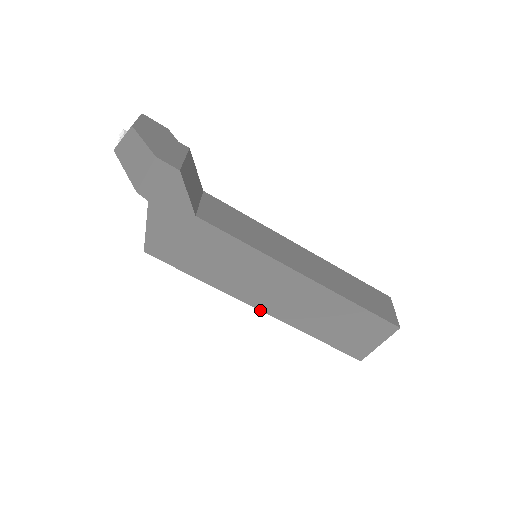
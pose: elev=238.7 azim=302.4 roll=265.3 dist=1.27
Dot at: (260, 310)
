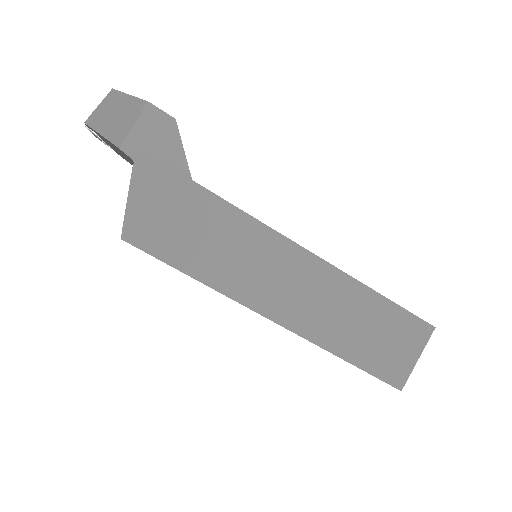
Dot at: (273, 321)
